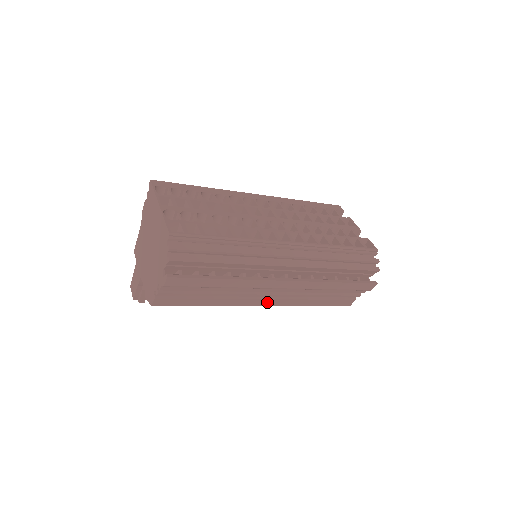
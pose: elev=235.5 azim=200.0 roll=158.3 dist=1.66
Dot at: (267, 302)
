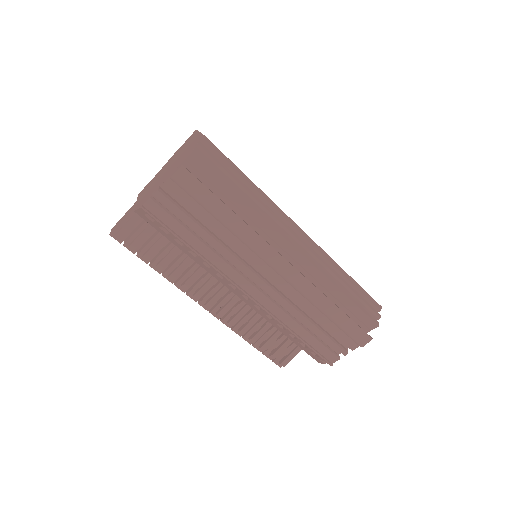
Dot at: (252, 293)
